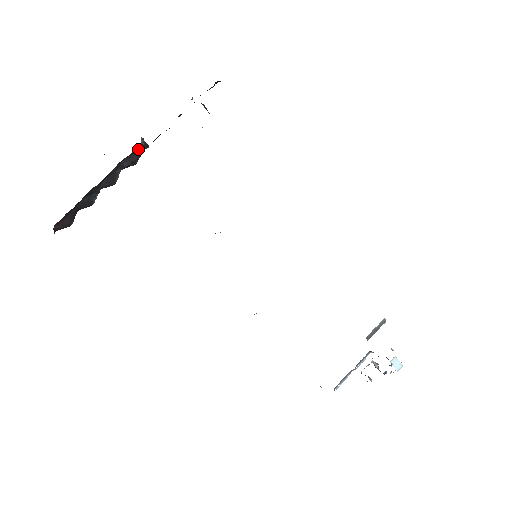
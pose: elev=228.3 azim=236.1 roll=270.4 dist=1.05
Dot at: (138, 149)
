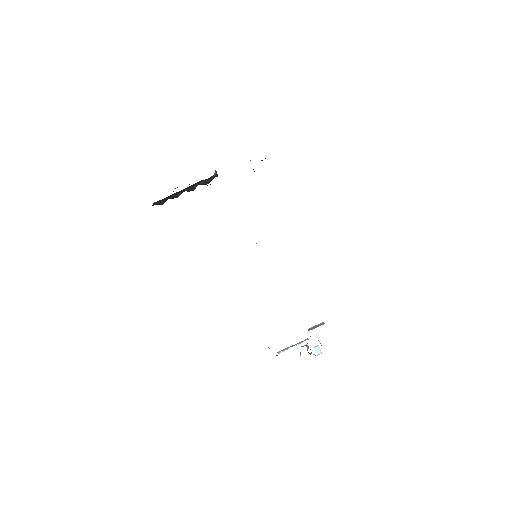
Dot at: (212, 177)
